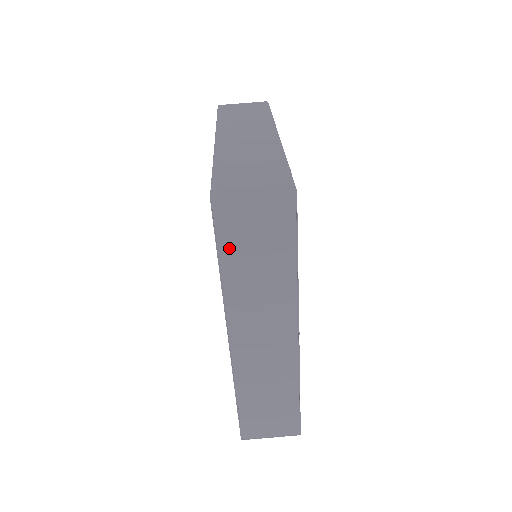
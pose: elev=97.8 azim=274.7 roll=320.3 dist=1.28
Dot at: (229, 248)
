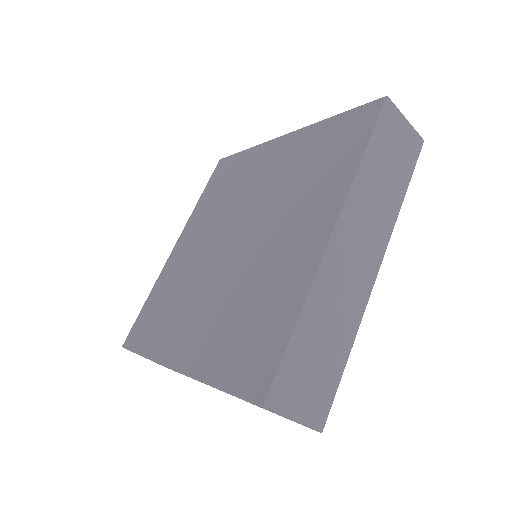
Dot at: occluded
